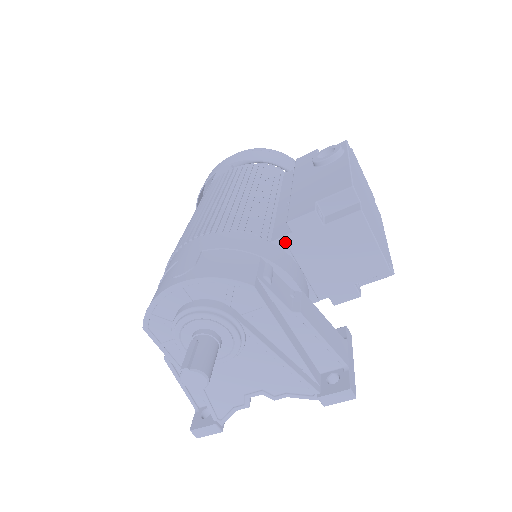
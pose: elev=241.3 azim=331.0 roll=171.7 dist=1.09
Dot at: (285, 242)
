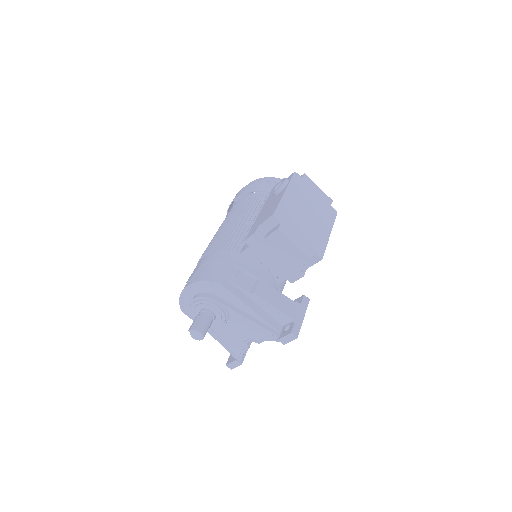
Dot at: (248, 252)
